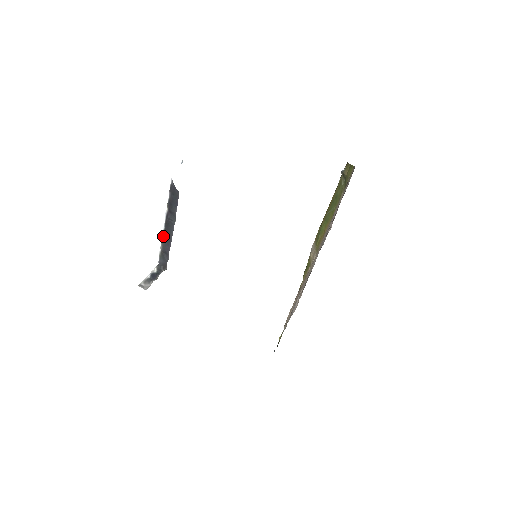
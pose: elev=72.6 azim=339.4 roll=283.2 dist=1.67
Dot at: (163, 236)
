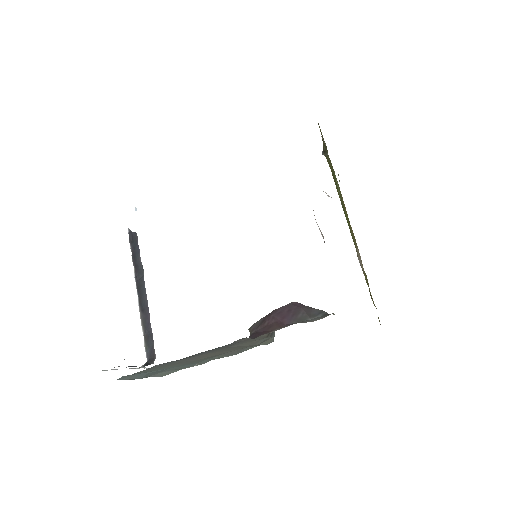
Dot at: (140, 311)
